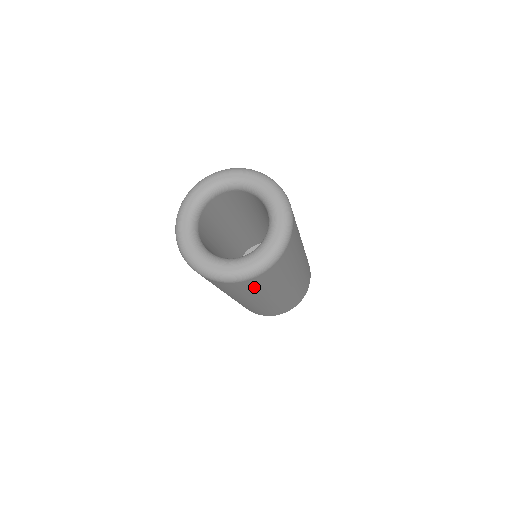
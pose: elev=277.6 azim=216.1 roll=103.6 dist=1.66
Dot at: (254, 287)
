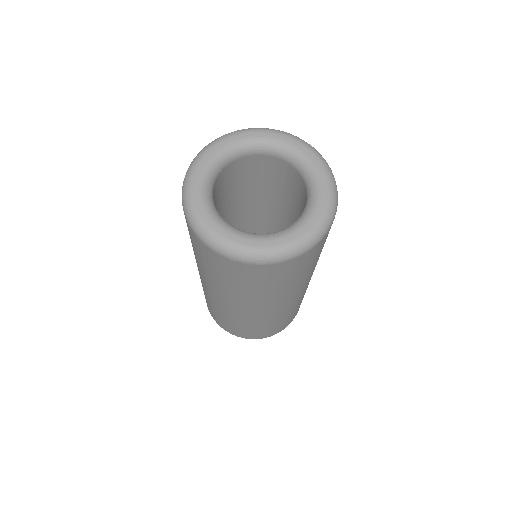
Dot at: (235, 277)
